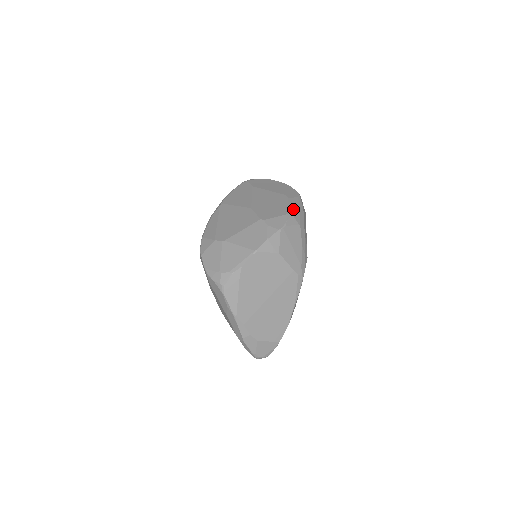
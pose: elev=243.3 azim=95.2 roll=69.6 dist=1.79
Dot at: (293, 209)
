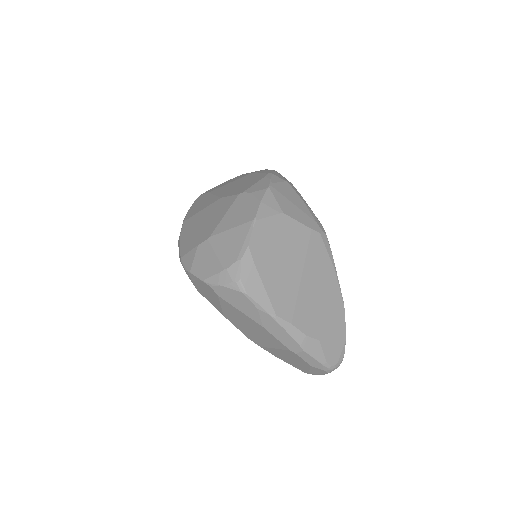
Dot at: (269, 172)
